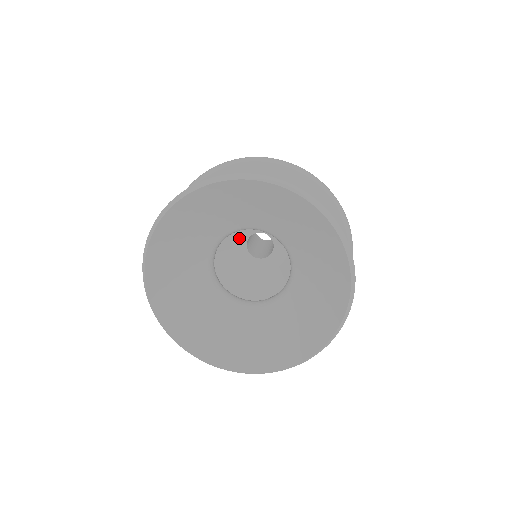
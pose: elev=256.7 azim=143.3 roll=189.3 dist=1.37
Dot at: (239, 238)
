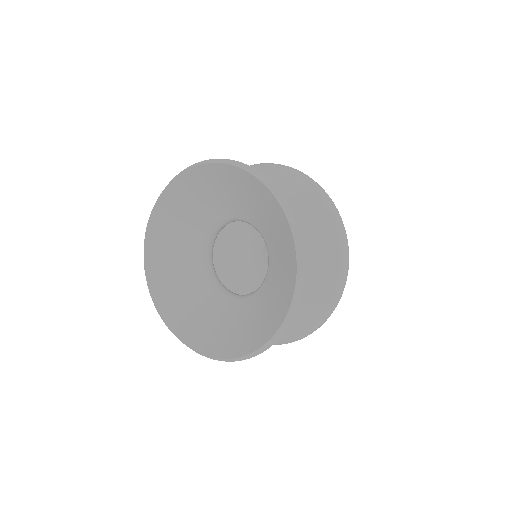
Dot at: (256, 256)
